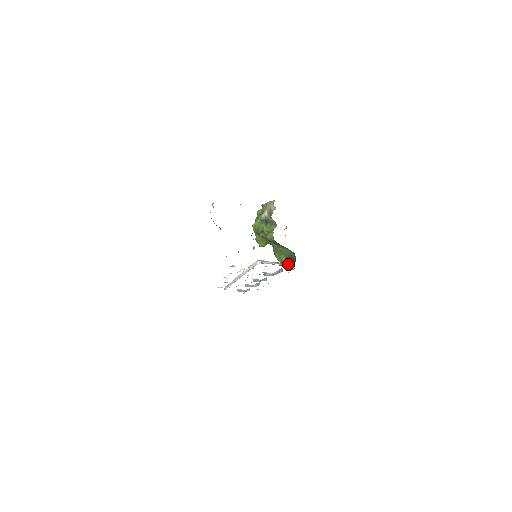
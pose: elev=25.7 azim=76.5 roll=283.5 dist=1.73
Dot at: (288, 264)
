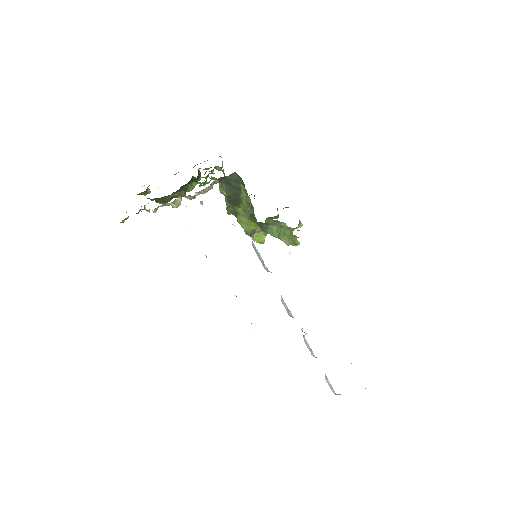
Dot at: occluded
